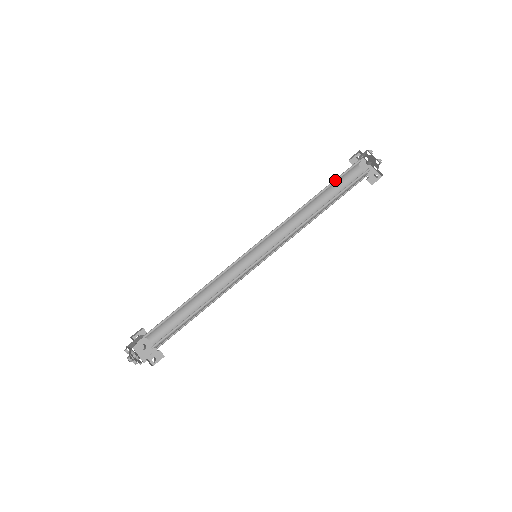
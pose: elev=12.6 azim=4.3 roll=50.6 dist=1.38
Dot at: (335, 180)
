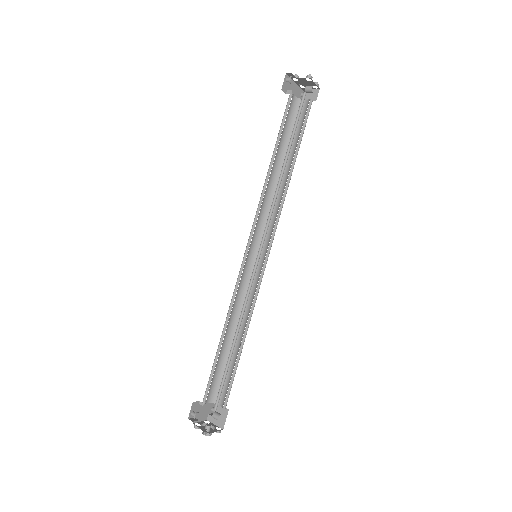
Dot at: (293, 130)
